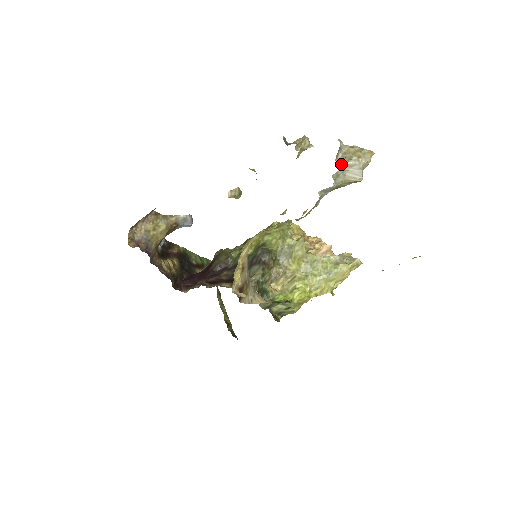
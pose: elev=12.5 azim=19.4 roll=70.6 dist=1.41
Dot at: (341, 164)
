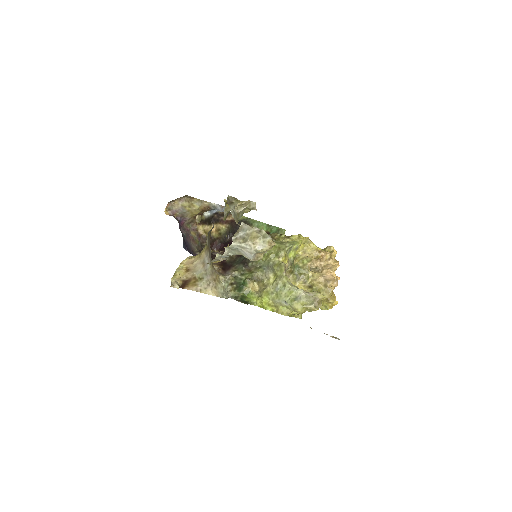
Dot at: (232, 243)
